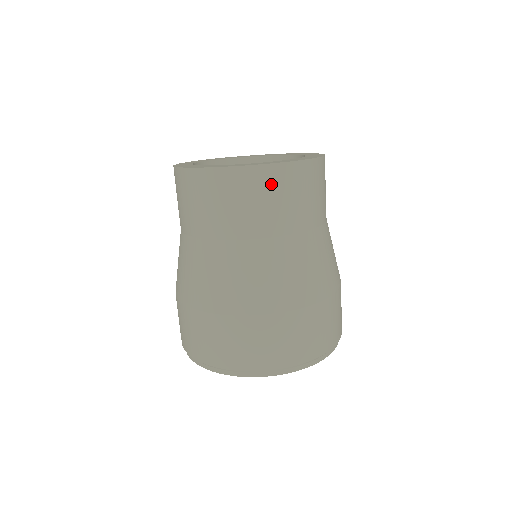
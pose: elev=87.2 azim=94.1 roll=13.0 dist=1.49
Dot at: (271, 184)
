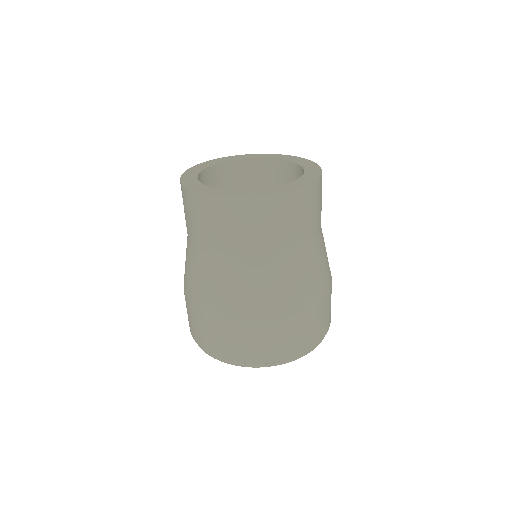
Dot at: (273, 212)
